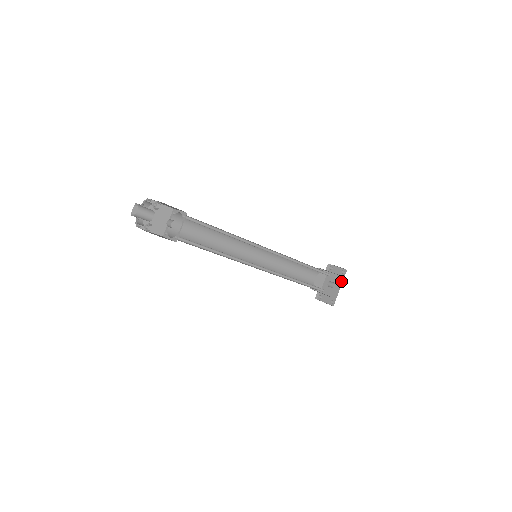
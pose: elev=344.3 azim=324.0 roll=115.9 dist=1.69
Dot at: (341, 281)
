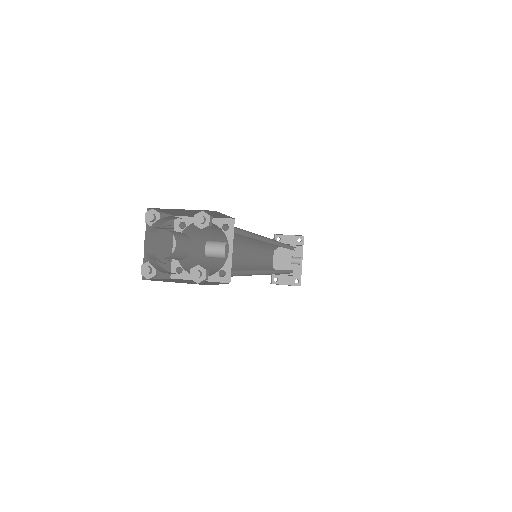
Dot at: (300, 252)
